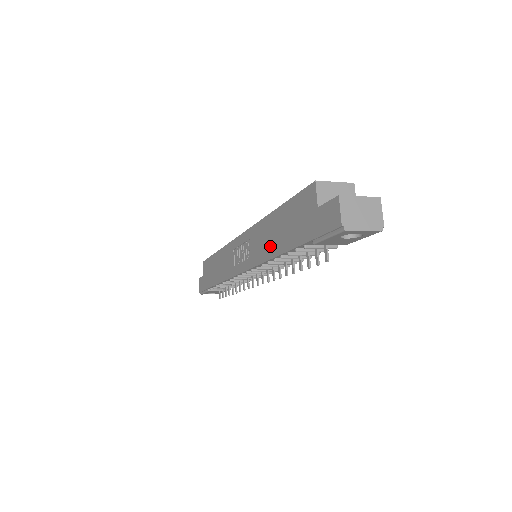
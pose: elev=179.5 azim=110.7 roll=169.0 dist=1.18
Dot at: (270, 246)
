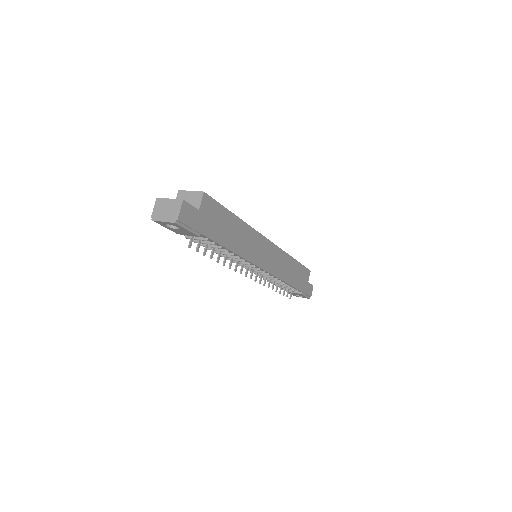
Dot at: occluded
